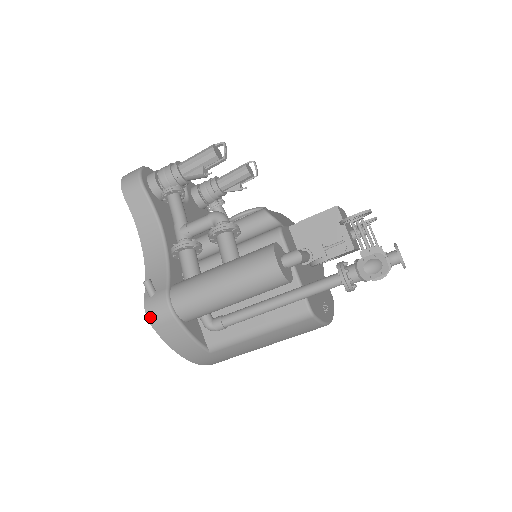
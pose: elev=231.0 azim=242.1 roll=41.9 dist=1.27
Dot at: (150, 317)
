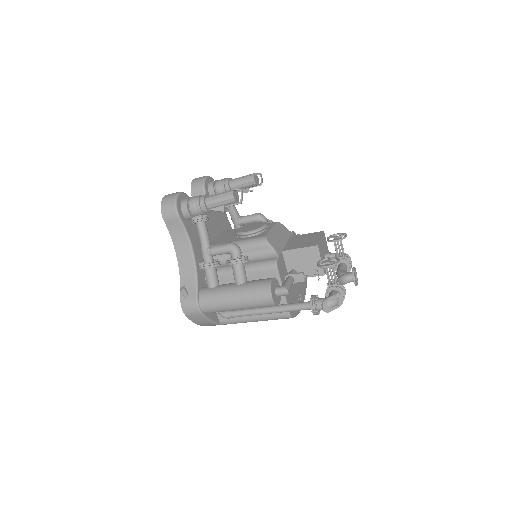
Dot at: (185, 311)
